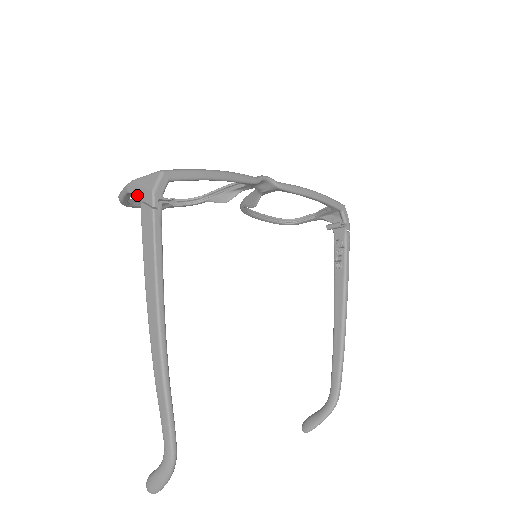
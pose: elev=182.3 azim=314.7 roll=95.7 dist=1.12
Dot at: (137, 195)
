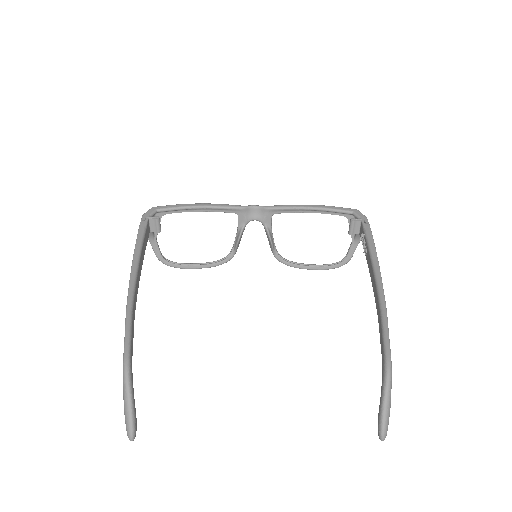
Dot at: occluded
